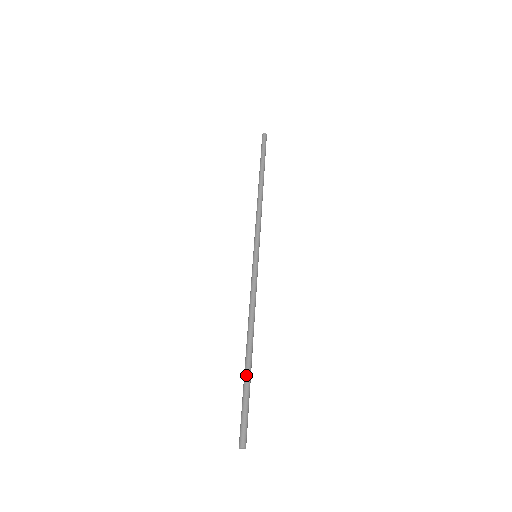
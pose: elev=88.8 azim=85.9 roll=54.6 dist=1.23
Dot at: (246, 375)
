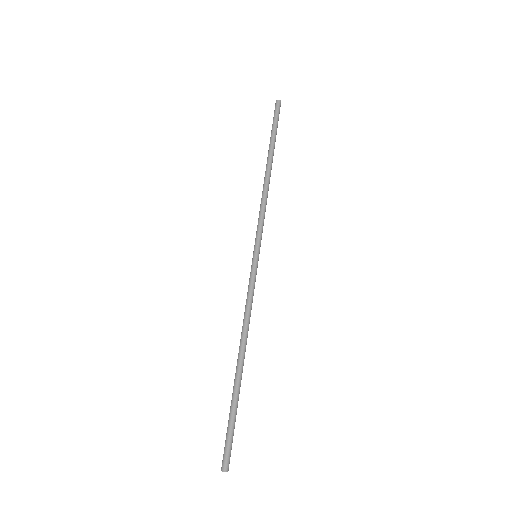
Dot at: (235, 394)
